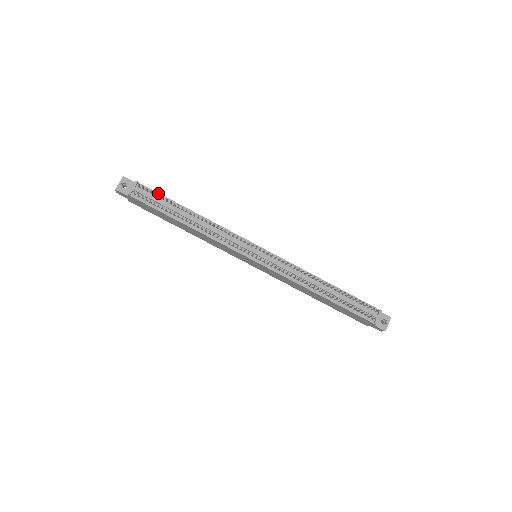
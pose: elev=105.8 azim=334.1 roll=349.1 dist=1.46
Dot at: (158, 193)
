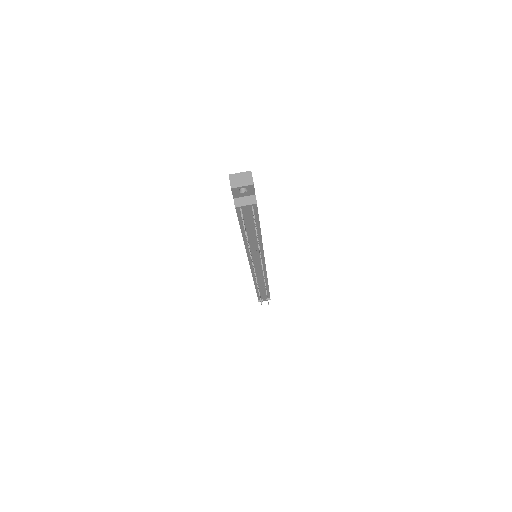
Dot at: (258, 215)
